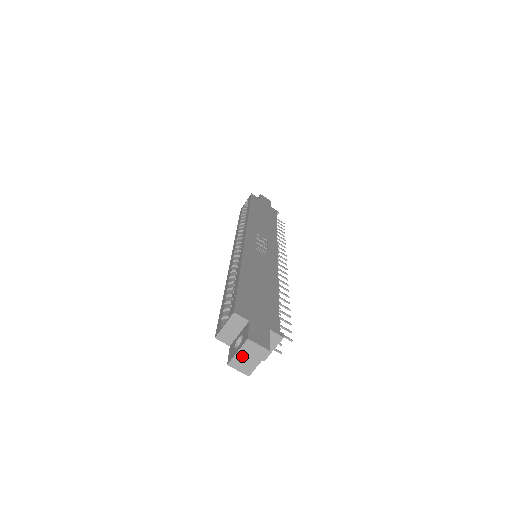
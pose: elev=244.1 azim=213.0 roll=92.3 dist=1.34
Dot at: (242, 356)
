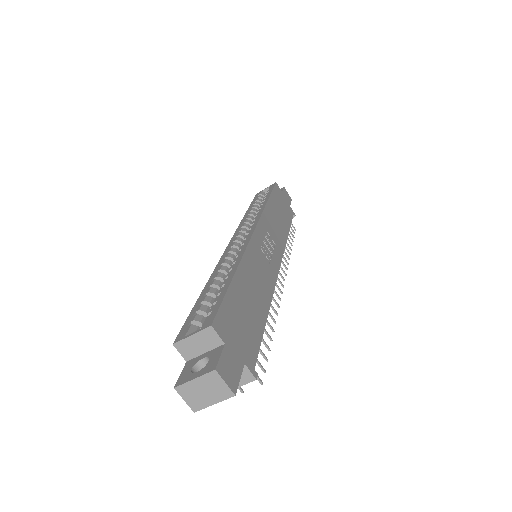
Dot at: (198, 386)
